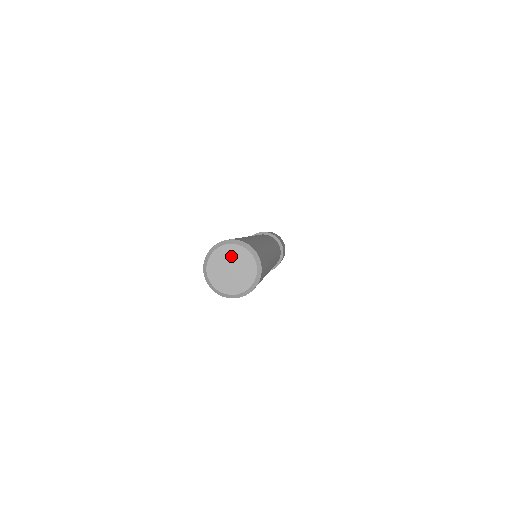
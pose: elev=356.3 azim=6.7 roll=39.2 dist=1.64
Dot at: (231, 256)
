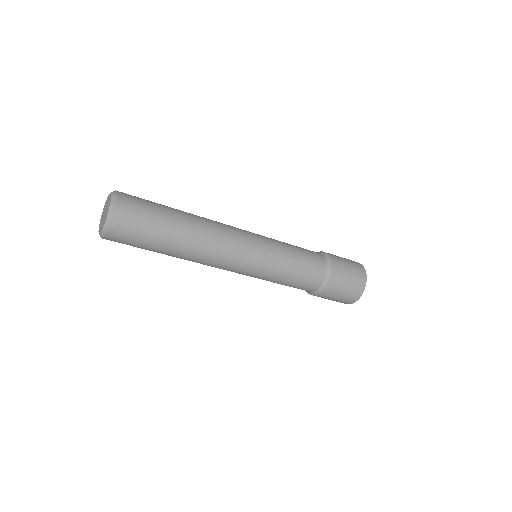
Dot at: (108, 202)
